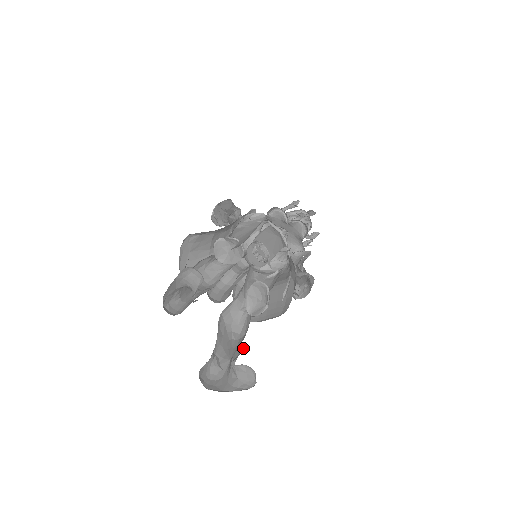
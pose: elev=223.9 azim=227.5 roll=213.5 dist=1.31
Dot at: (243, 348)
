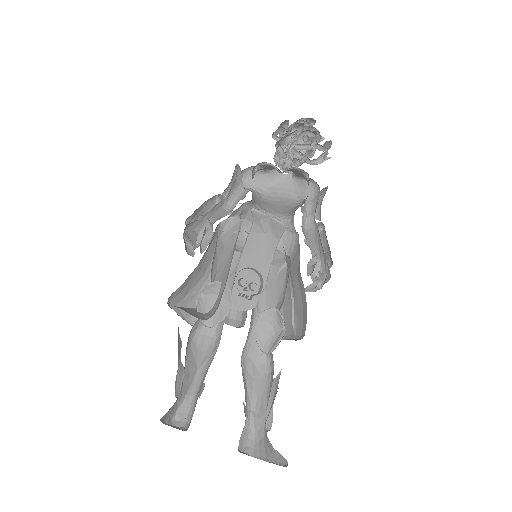
Dot at: (278, 380)
